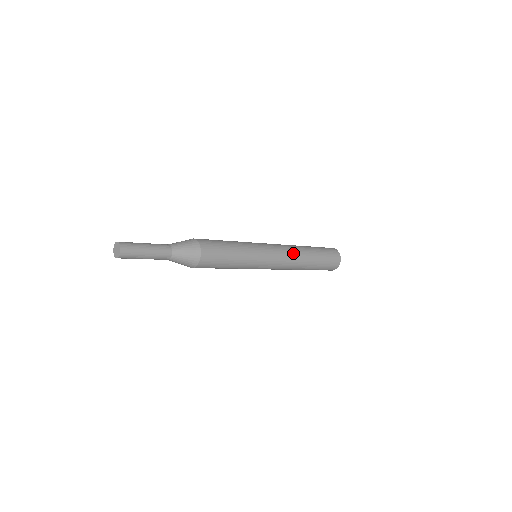
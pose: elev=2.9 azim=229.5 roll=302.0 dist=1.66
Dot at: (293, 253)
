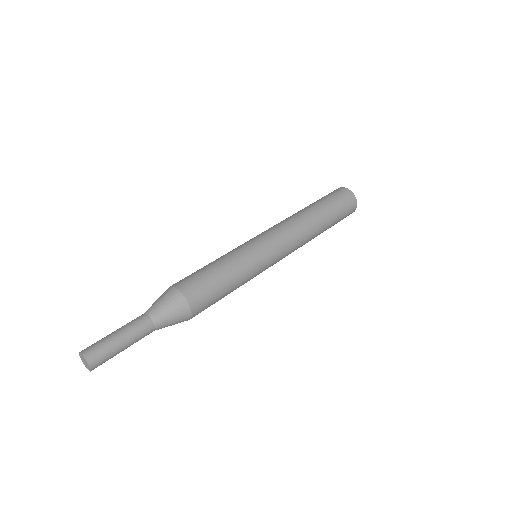
Dot at: occluded
